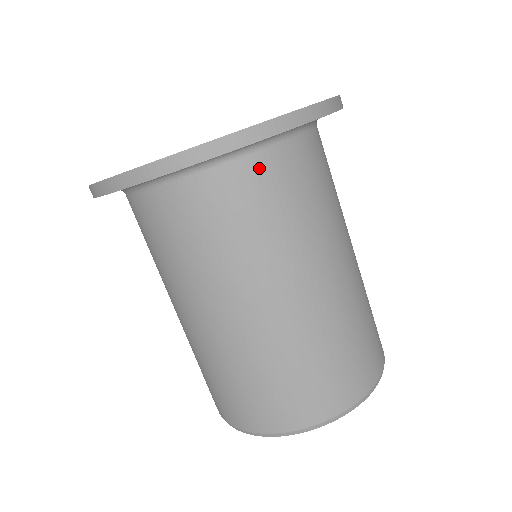
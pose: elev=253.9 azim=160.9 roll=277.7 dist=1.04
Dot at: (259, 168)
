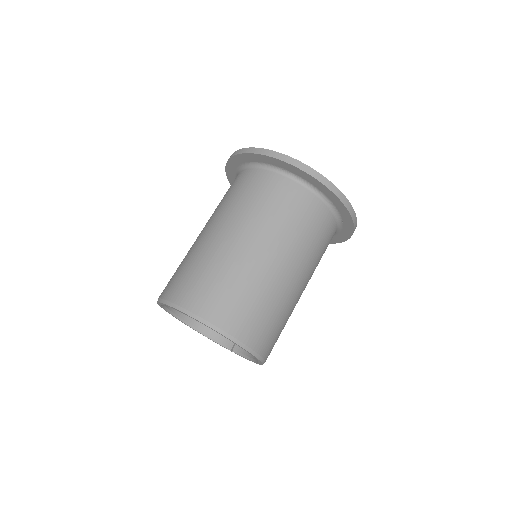
Dot at: (290, 187)
